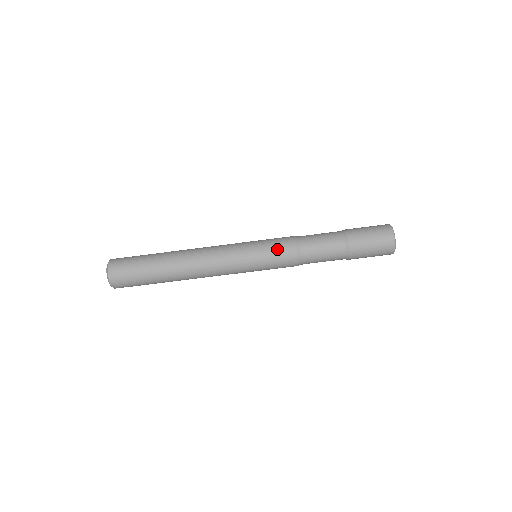
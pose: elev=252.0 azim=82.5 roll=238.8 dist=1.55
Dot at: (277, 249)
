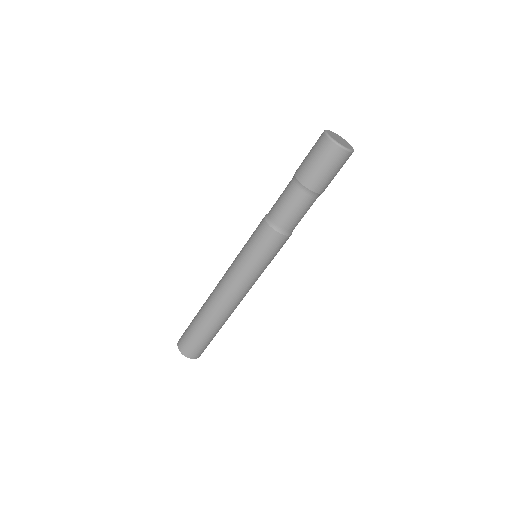
Dot at: (262, 245)
